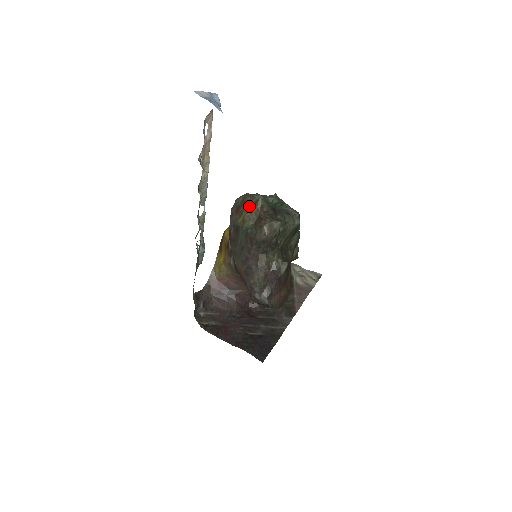
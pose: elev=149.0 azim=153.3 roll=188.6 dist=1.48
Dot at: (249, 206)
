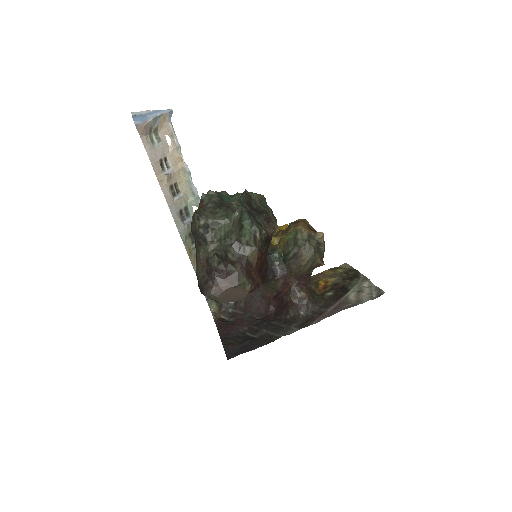
Dot at: occluded
